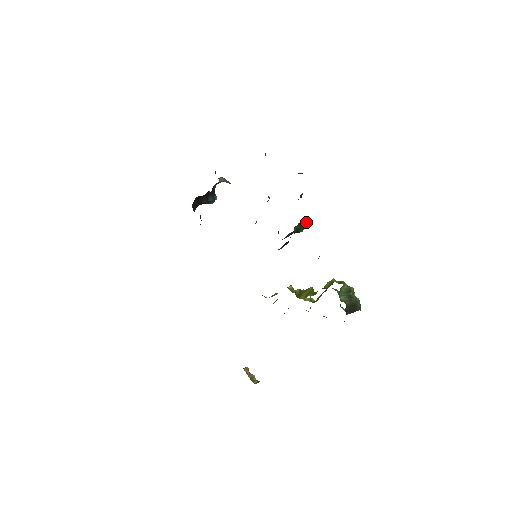
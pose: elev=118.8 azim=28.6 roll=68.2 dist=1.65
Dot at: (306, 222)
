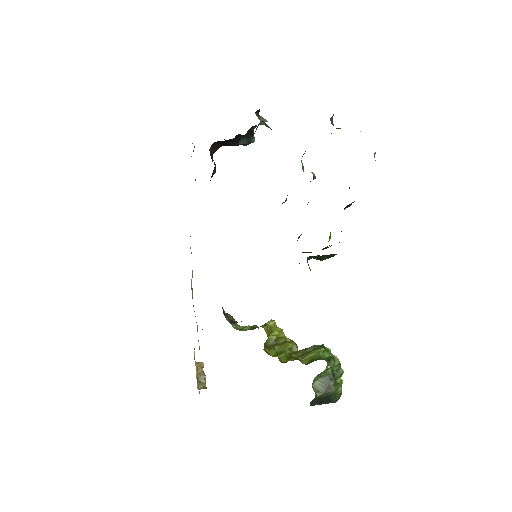
Dot at: (329, 255)
